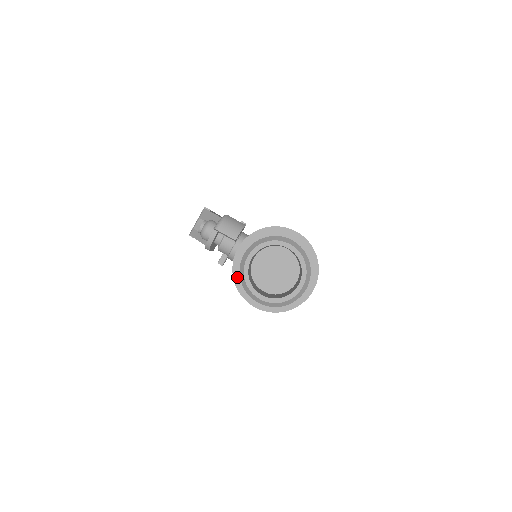
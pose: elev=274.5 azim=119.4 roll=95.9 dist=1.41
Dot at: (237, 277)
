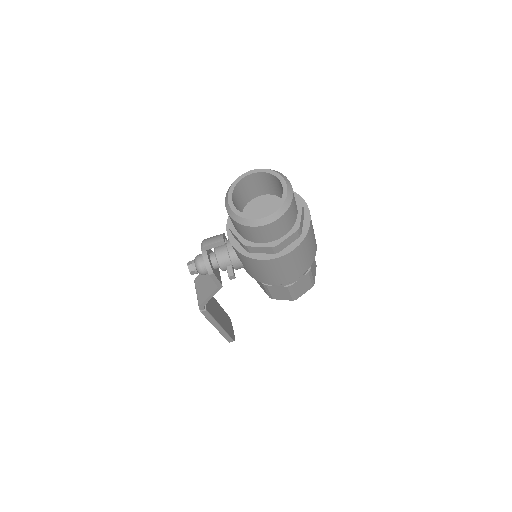
Dot at: (242, 244)
